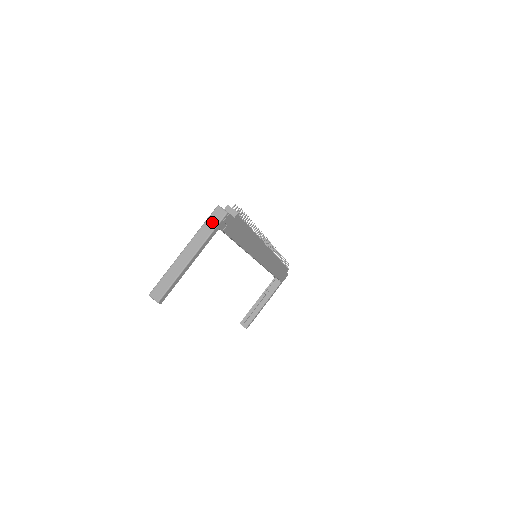
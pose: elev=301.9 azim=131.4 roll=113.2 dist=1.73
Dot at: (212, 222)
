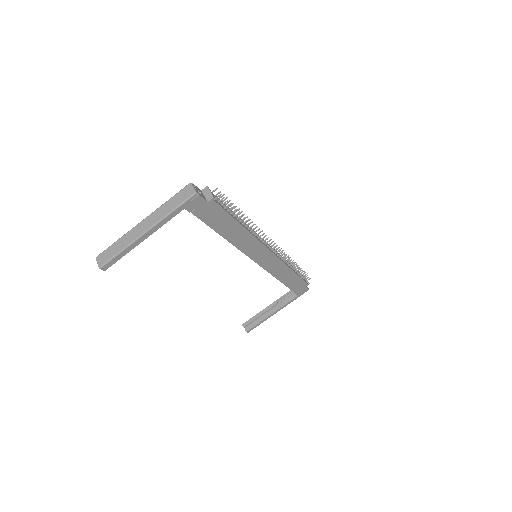
Dot at: (178, 199)
